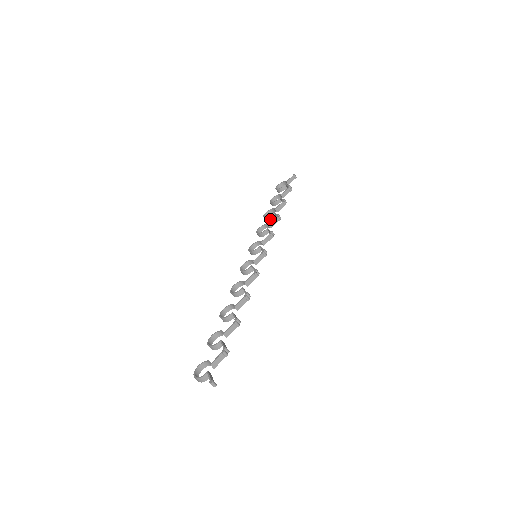
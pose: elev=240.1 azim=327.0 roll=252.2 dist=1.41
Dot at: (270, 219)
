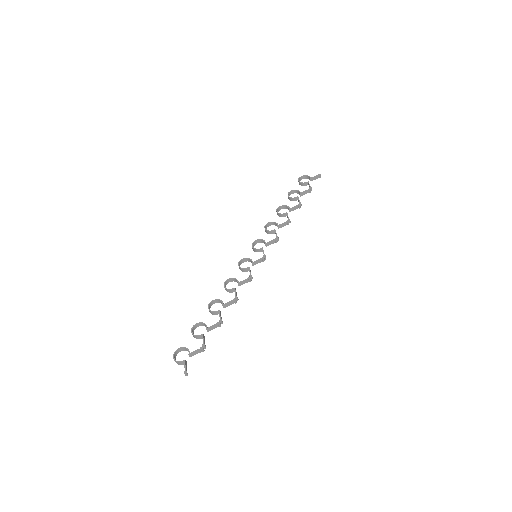
Dot at: (281, 216)
